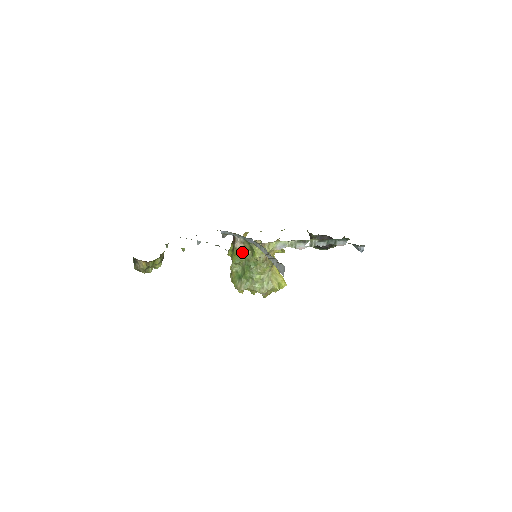
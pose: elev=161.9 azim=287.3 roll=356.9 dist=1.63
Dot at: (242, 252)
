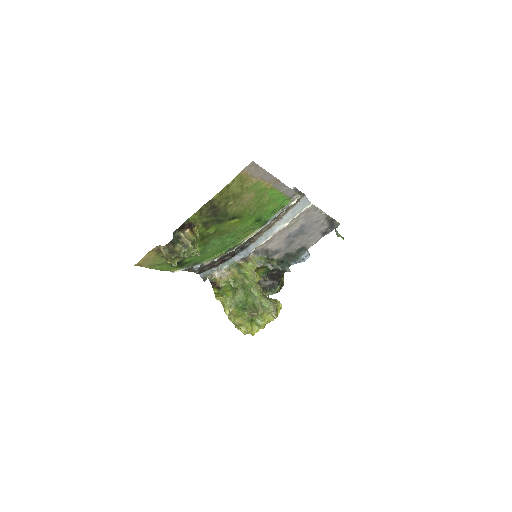
Dot at: (233, 280)
